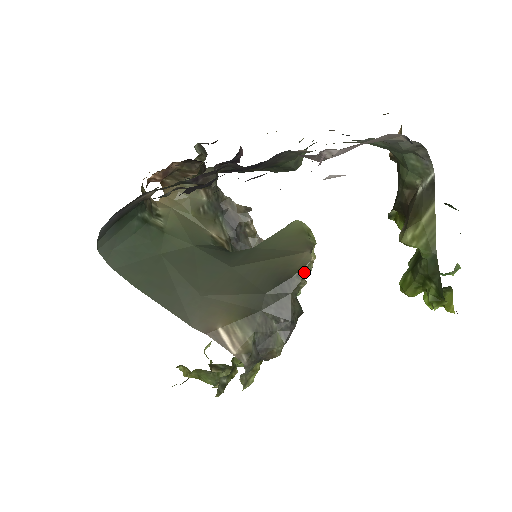
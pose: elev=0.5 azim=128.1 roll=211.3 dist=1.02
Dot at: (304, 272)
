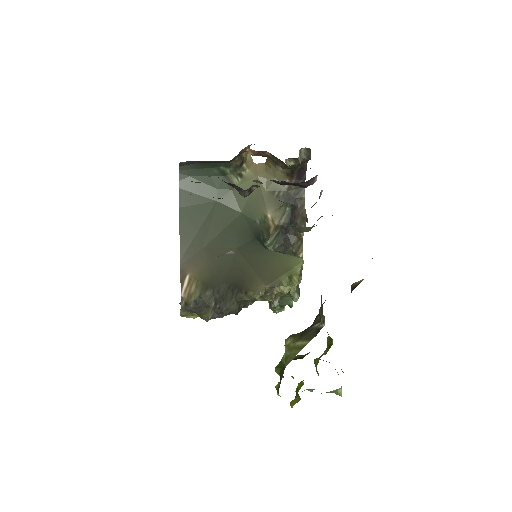
Dot at: (250, 295)
